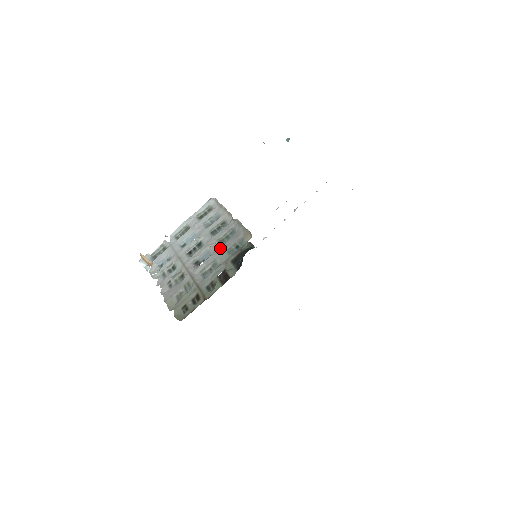
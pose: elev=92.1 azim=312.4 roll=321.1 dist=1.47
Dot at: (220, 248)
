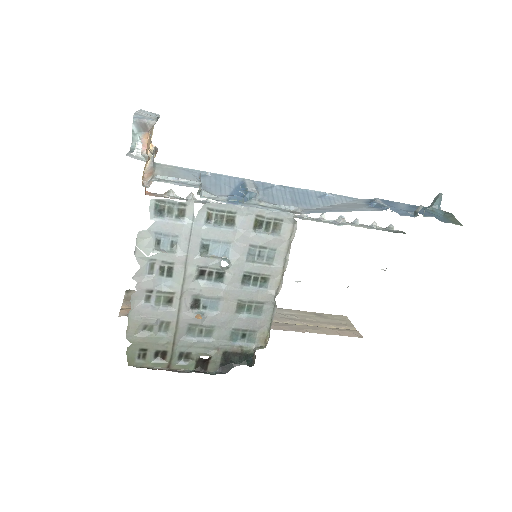
Dot at: (231, 318)
